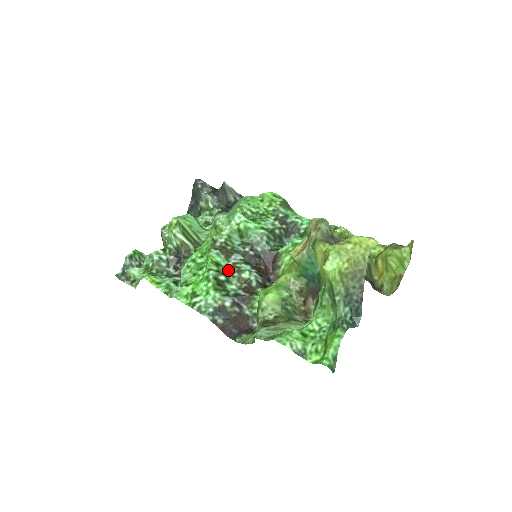
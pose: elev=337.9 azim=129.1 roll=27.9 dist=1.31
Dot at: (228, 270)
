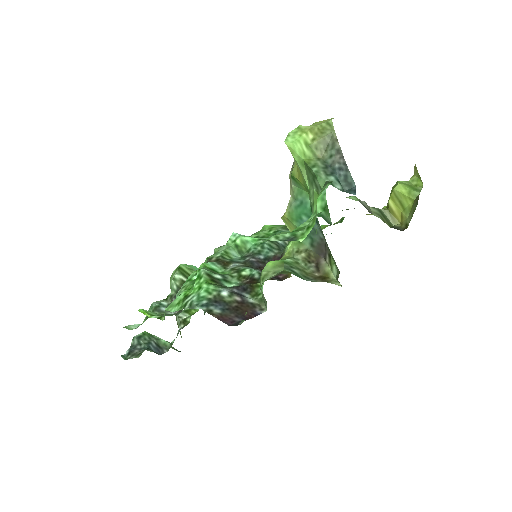
Dot at: (226, 274)
